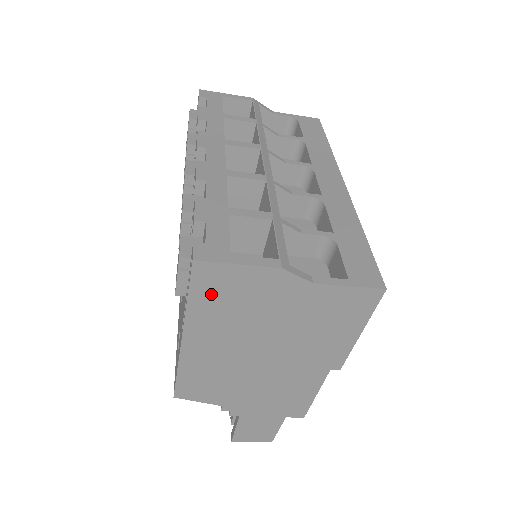
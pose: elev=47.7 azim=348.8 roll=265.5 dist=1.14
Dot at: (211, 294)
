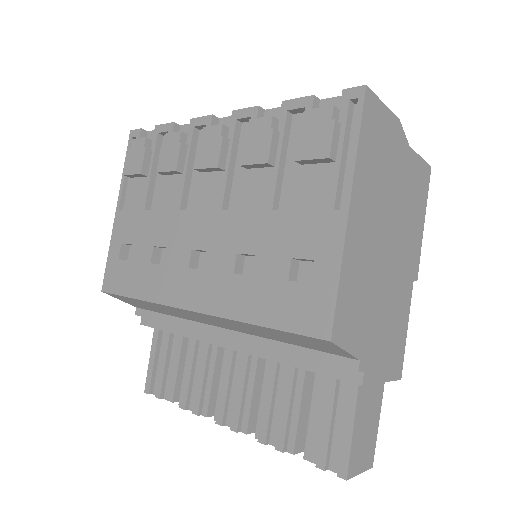
Dot at: (370, 138)
